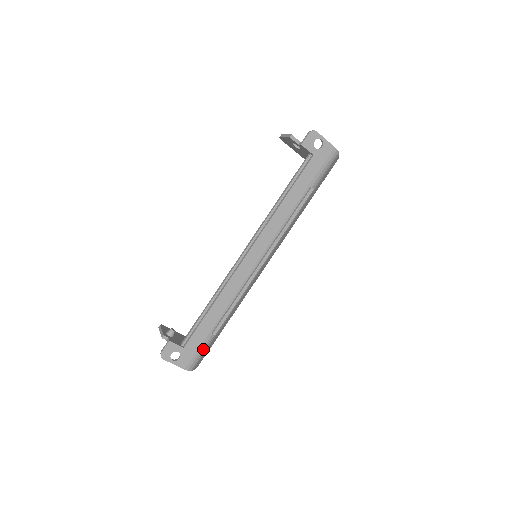
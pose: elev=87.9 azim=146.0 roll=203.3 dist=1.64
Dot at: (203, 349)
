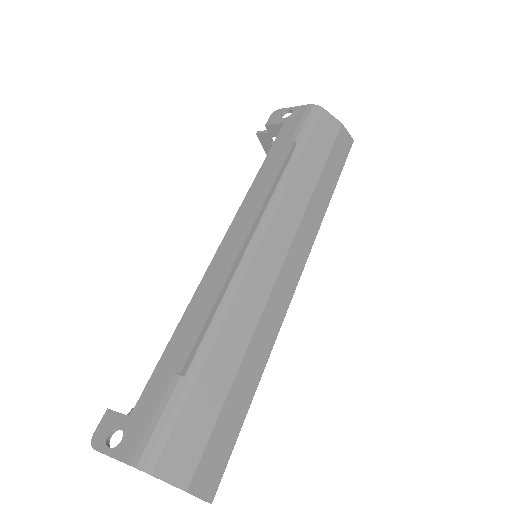
Dot at: (166, 413)
